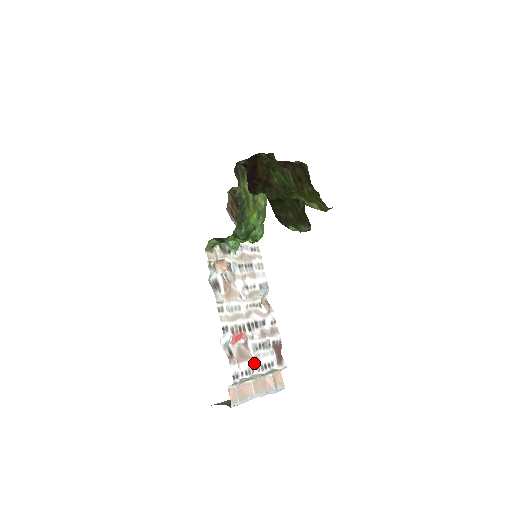
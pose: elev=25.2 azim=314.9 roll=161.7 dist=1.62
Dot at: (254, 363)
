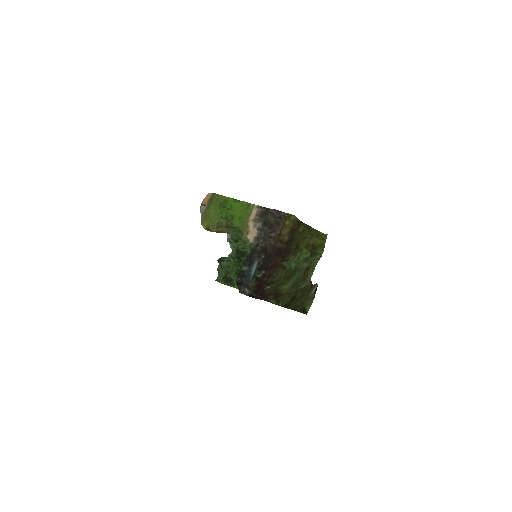
Dot at: occluded
